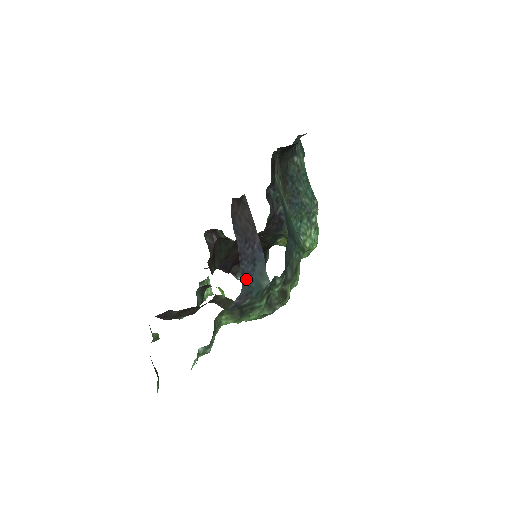
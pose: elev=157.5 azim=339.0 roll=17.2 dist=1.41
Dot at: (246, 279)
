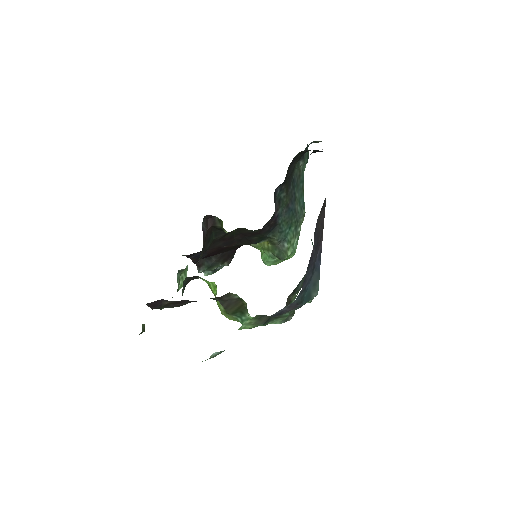
Dot at: (304, 287)
